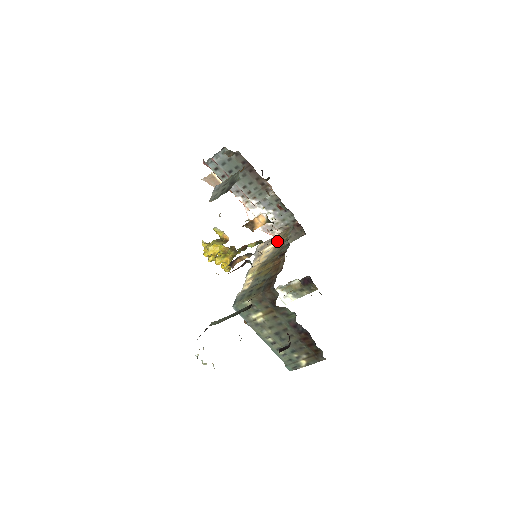
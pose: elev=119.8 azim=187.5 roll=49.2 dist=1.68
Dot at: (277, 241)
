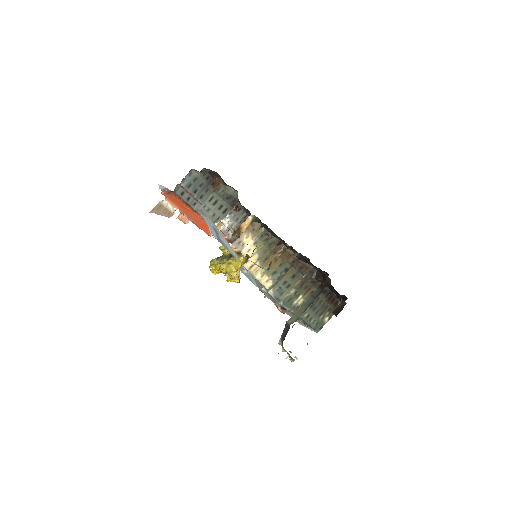
Dot at: (252, 238)
